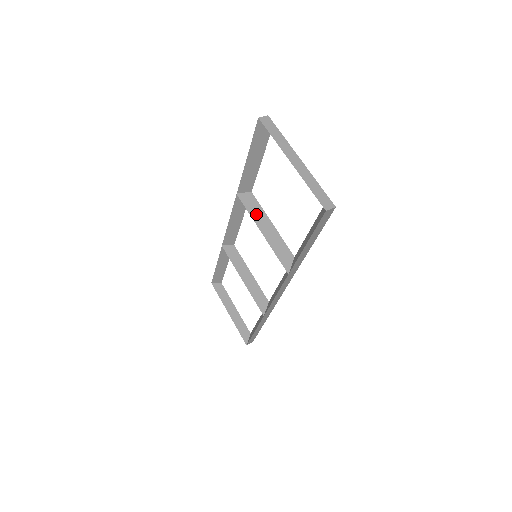
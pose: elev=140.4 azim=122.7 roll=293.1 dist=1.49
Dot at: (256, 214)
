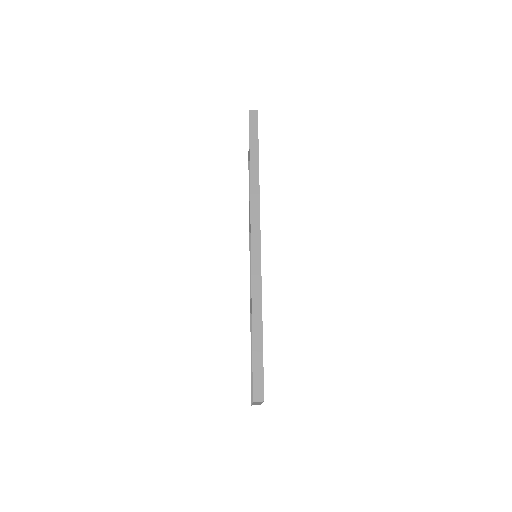
Dot at: occluded
